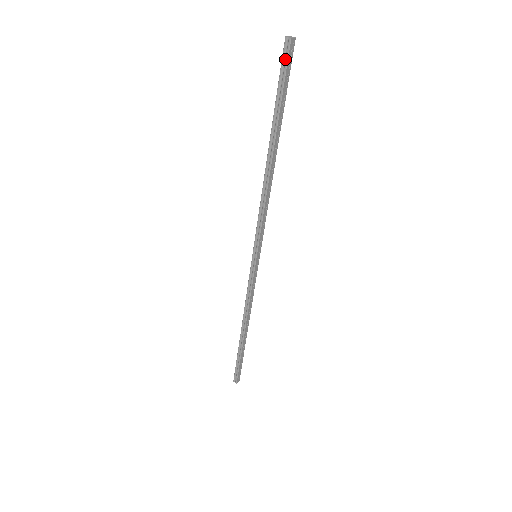
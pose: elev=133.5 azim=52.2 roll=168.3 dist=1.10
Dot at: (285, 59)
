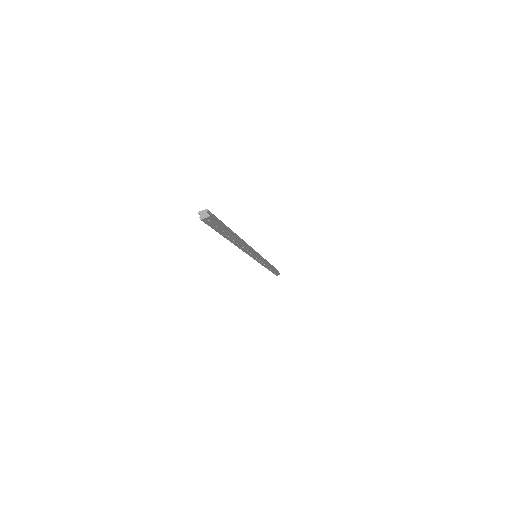
Dot at: (206, 221)
